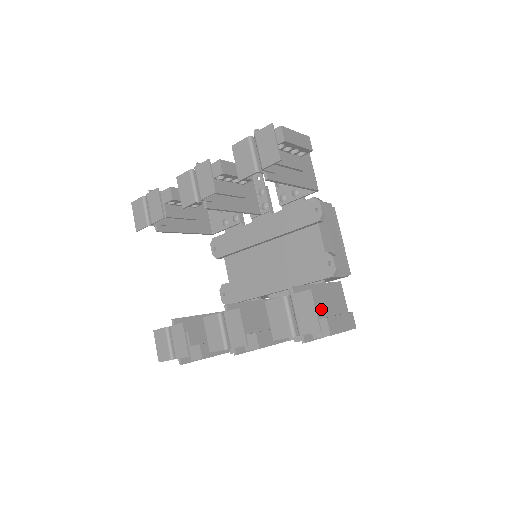
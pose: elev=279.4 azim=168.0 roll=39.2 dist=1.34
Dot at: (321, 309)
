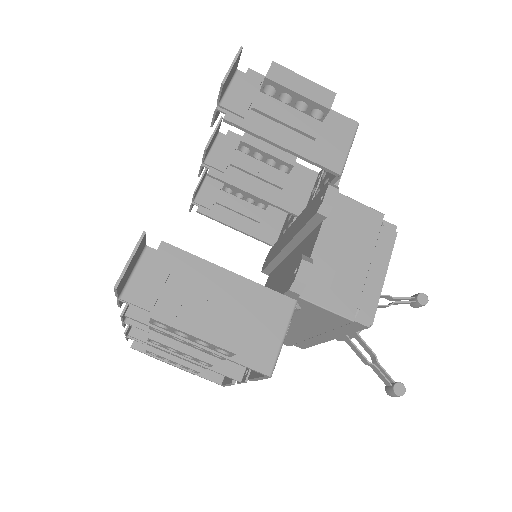
Dot at: (199, 298)
